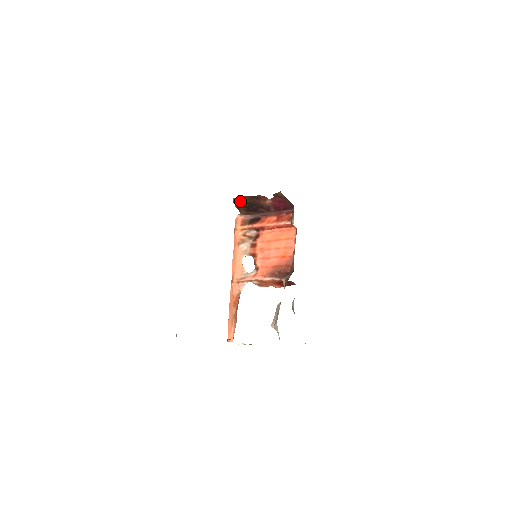
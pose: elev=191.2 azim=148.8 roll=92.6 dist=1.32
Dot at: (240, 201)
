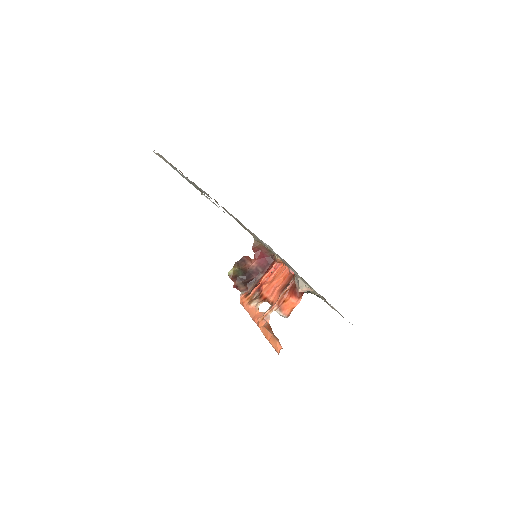
Dot at: (234, 273)
